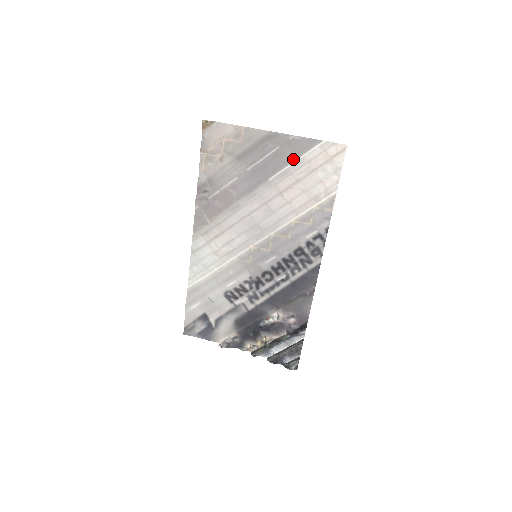
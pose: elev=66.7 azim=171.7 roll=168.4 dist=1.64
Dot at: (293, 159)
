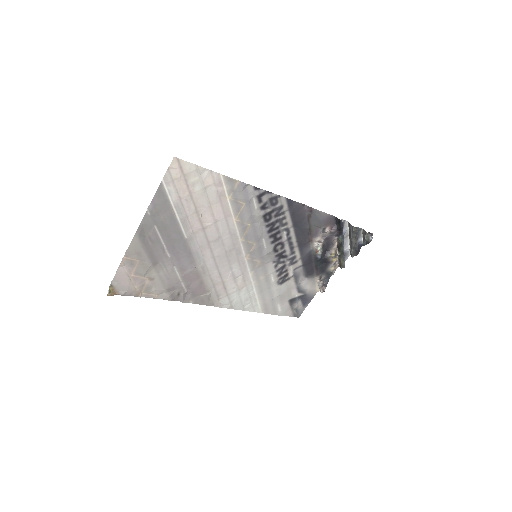
Dot at: (172, 214)
